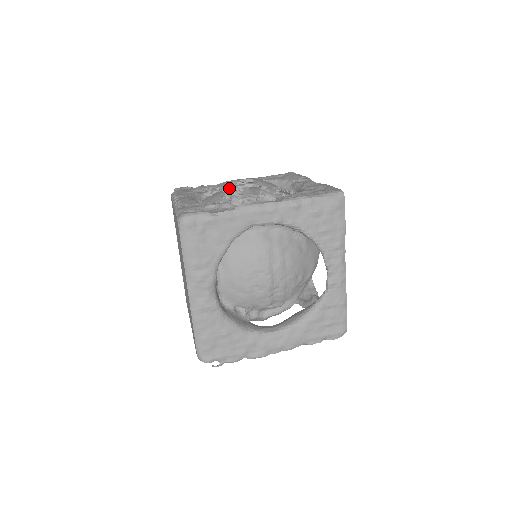
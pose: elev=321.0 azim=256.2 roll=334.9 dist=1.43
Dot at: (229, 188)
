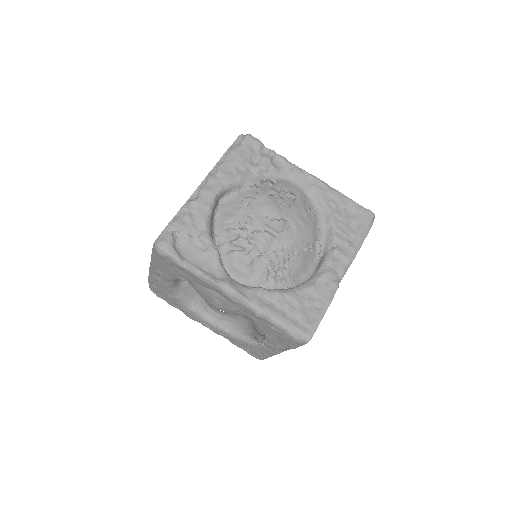
Dot at: (252, 221)
